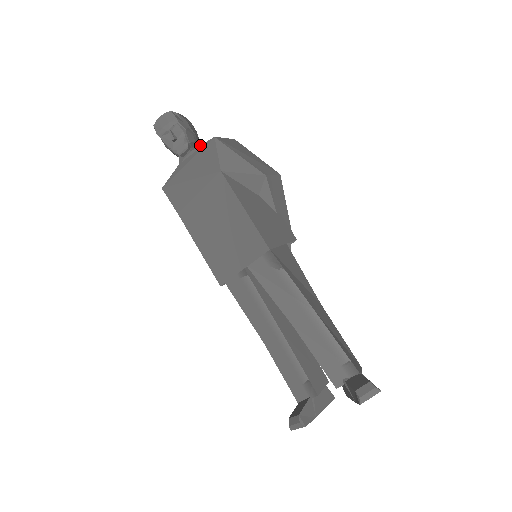
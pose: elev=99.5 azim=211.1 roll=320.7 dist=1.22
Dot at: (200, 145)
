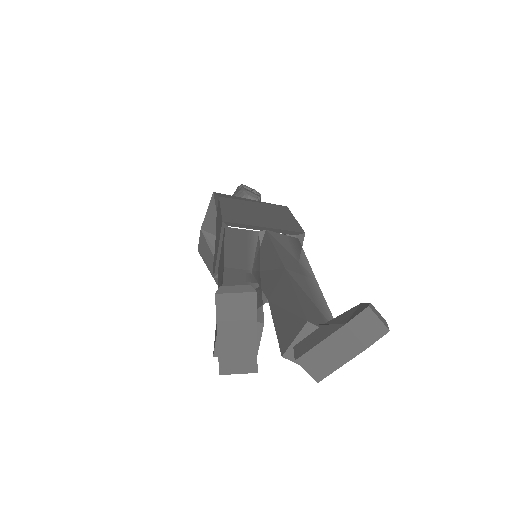
Dot at: occluded
